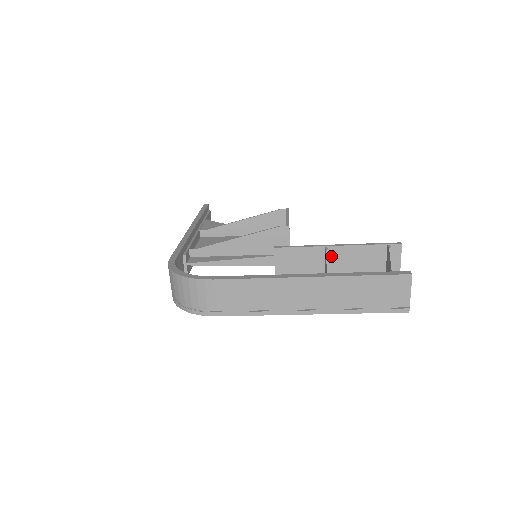
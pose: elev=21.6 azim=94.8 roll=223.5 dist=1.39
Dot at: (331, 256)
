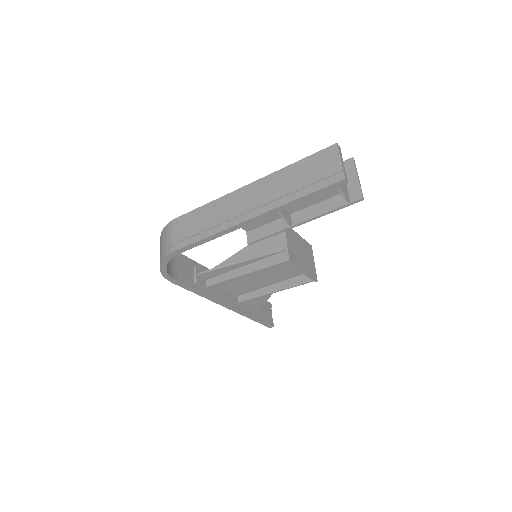
Dot at: occluded
